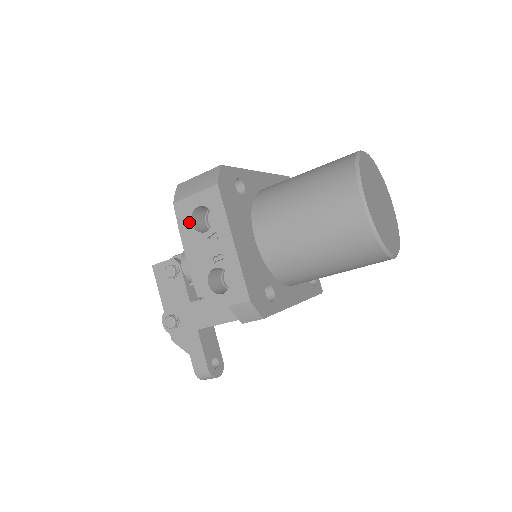
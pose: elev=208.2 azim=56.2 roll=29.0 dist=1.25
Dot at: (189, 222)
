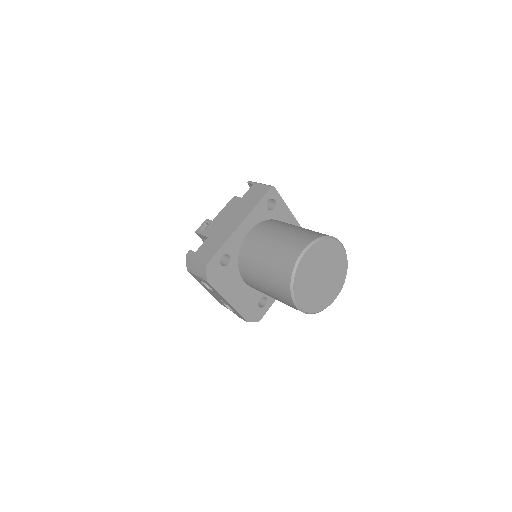
Dot at: (201, 282)
